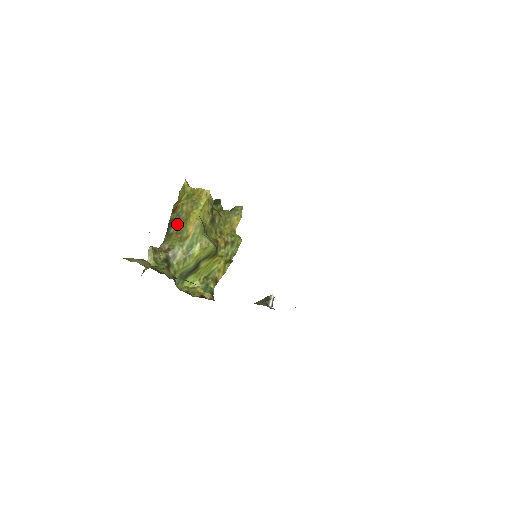
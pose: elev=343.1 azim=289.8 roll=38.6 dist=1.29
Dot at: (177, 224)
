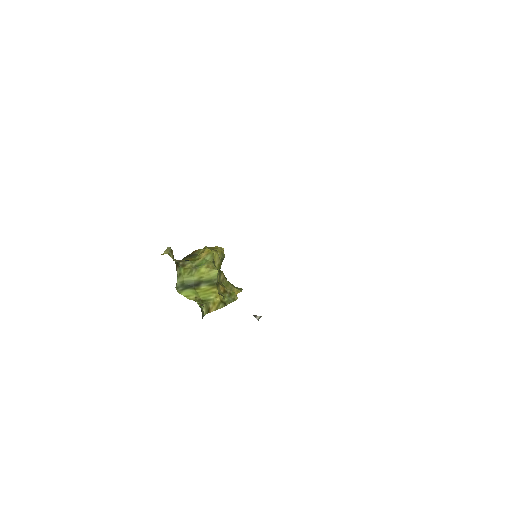
Dot at: (192, 256)
